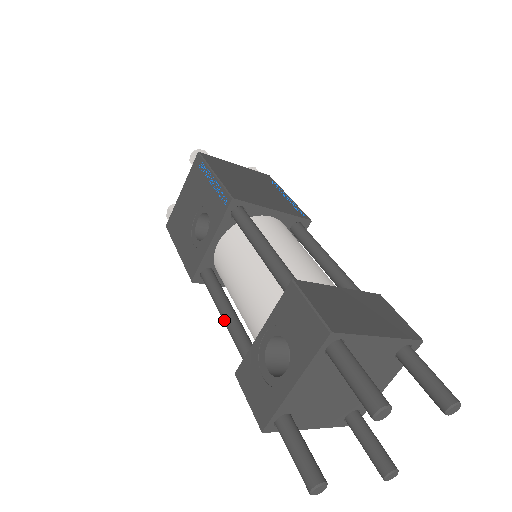
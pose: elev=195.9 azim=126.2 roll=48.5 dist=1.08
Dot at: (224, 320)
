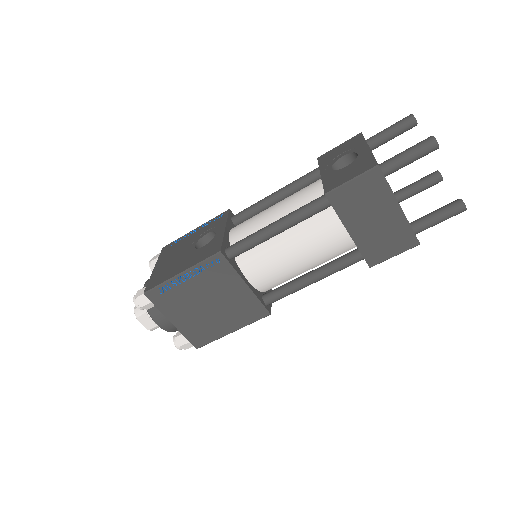
Dot at: (280, 220)
